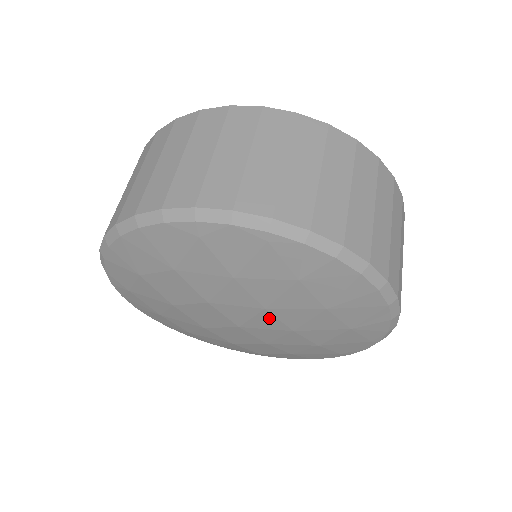
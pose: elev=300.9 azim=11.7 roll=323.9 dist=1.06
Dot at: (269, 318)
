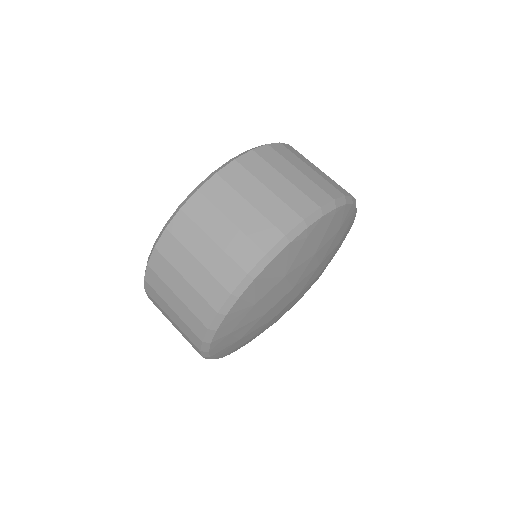
Dot at: (317, 272)
